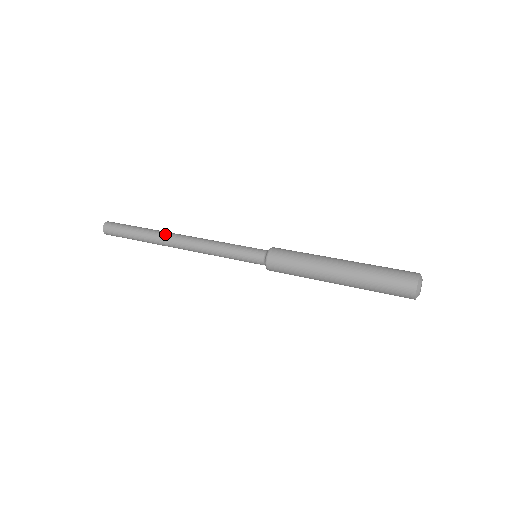
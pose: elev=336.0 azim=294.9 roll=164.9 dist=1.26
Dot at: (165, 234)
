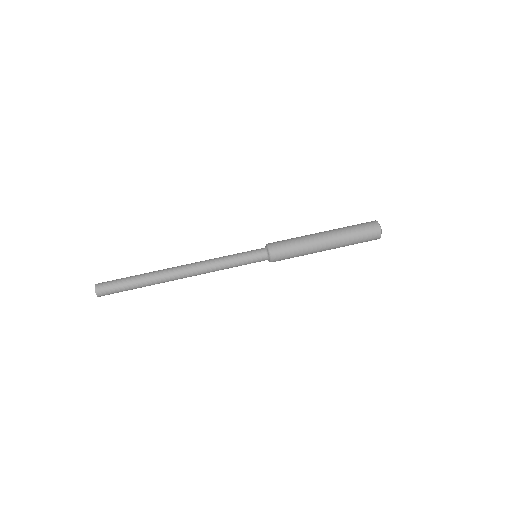
Dot at: (168, 275)
